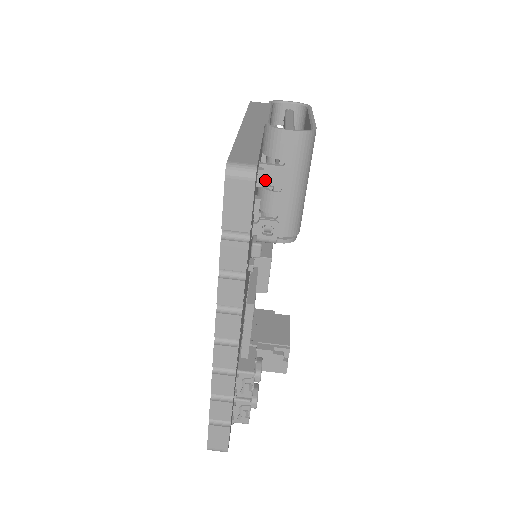
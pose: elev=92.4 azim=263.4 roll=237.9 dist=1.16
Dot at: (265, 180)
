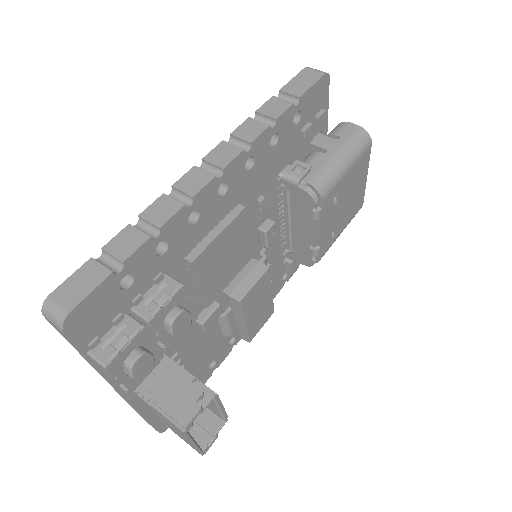
Dot at: (318, 143)
